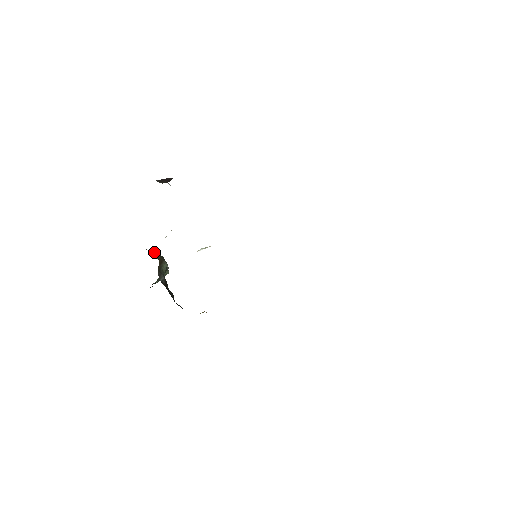
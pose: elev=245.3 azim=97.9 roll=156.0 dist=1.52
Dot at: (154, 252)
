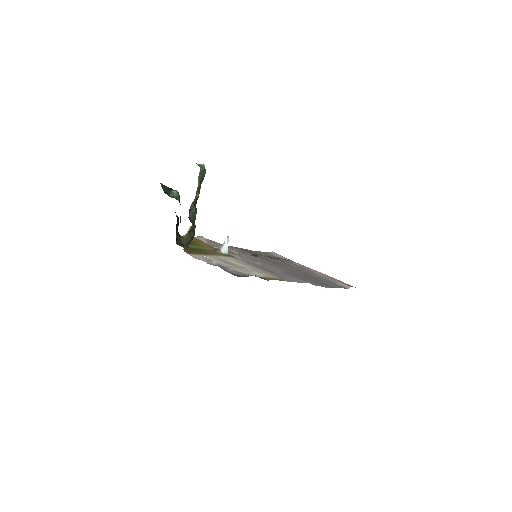
Dot at: (190, 241)
